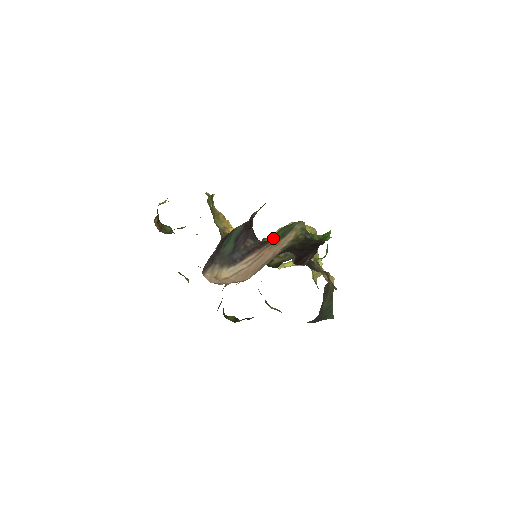
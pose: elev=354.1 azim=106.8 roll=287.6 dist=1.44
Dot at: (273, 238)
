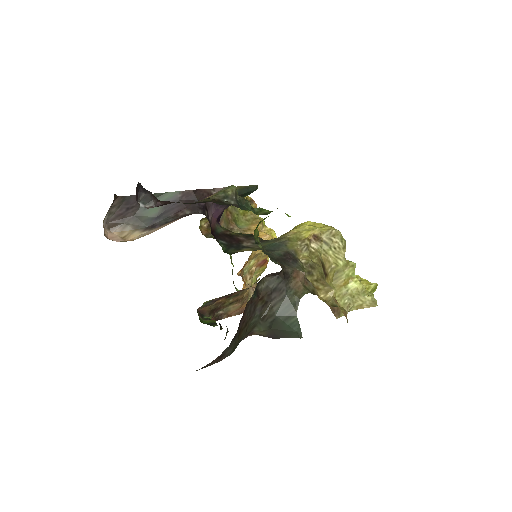
Dot at: occluded
